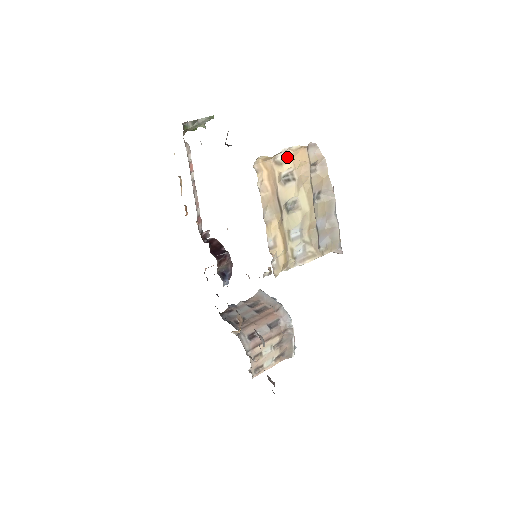
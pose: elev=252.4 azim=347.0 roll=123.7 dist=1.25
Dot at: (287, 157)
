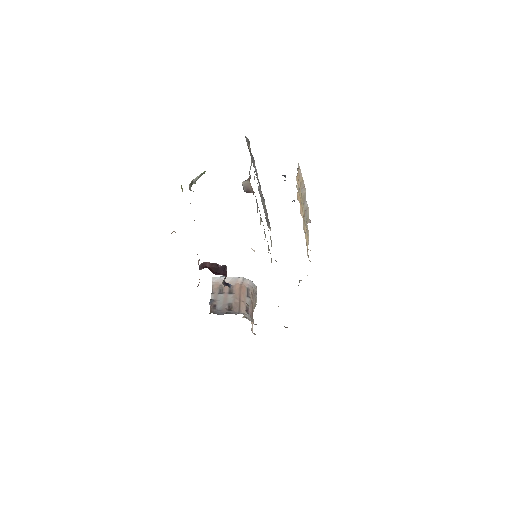
Dot at: occluded
